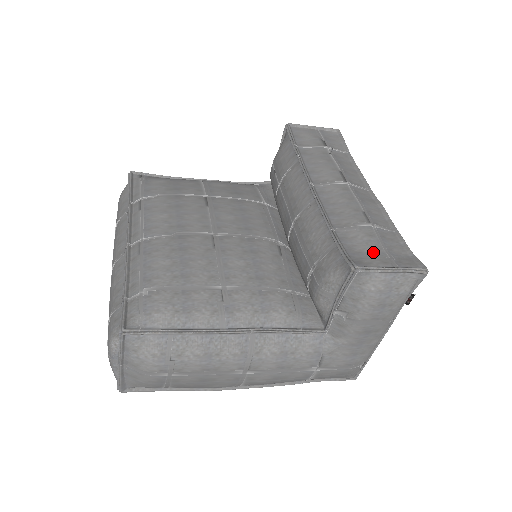
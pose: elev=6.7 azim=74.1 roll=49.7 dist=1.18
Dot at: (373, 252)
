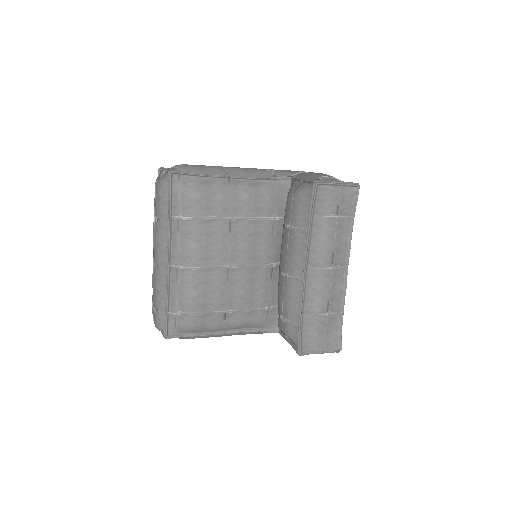
Dot at: (317, 337)
